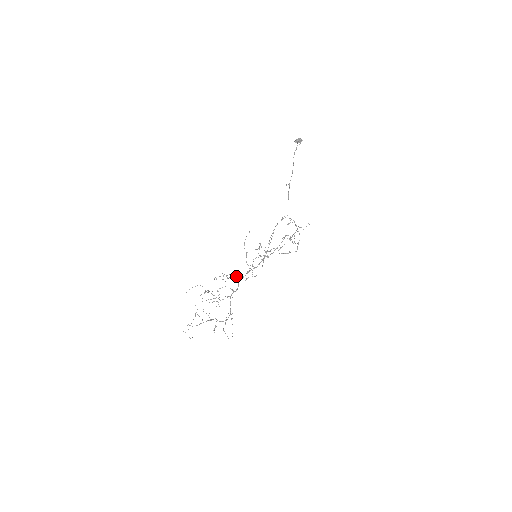
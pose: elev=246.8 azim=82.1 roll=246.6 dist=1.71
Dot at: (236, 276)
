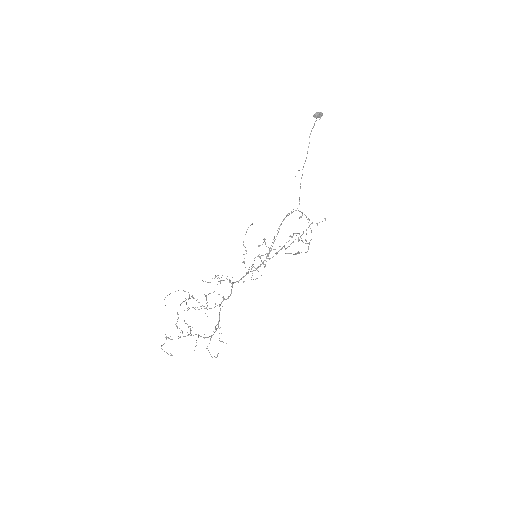
Dot at: occluded
